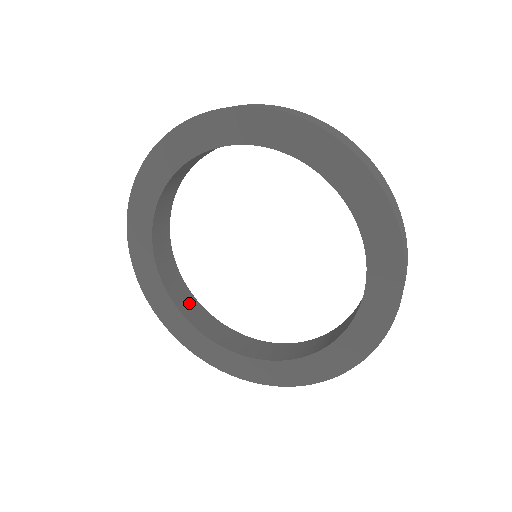
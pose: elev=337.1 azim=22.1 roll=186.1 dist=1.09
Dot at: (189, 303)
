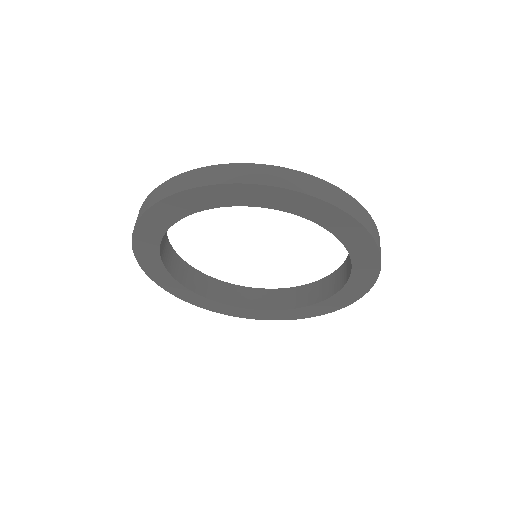
Dot at: (170, 256)
